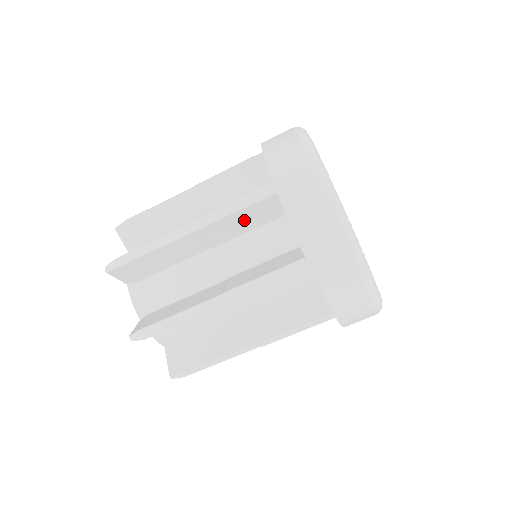
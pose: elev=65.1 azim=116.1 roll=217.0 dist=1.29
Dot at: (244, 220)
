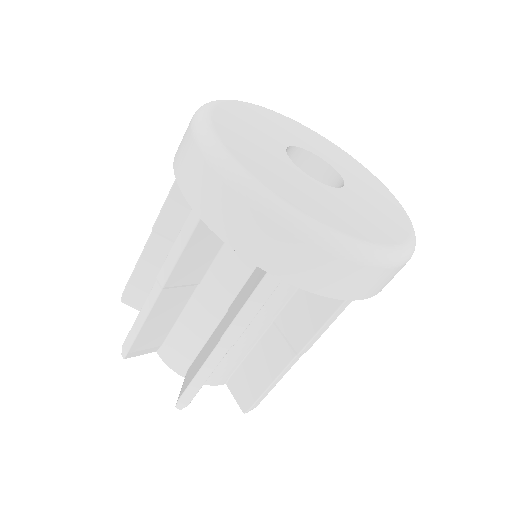
Dot at: (200, 251)
